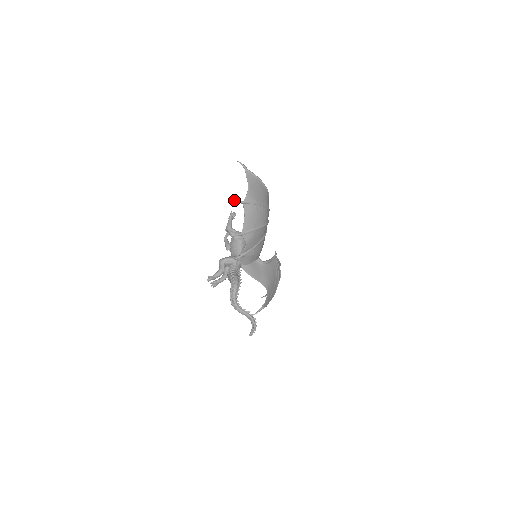
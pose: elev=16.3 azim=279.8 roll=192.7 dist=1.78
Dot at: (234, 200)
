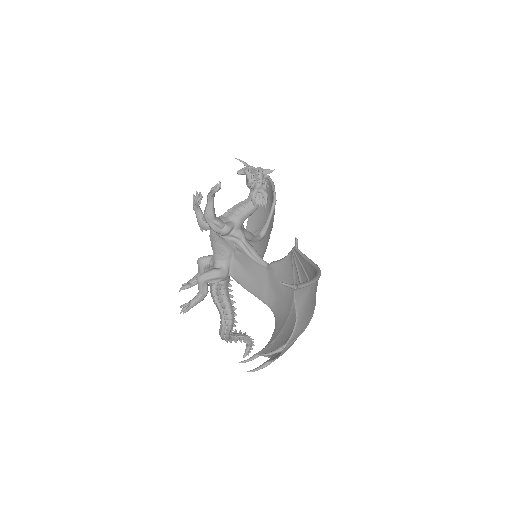
Dot at: occluded
